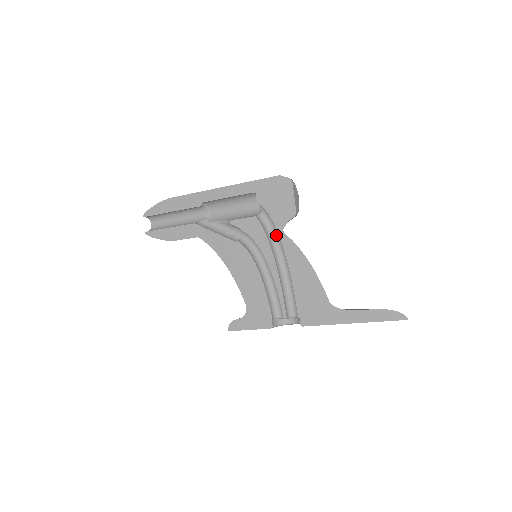
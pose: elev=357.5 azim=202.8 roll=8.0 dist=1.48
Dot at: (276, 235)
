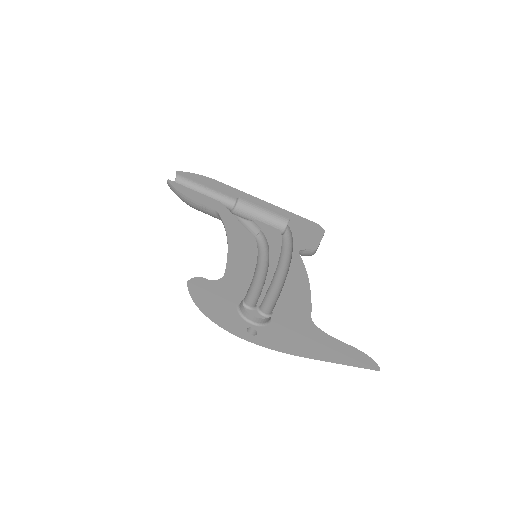
Dot at: (286, 254)
